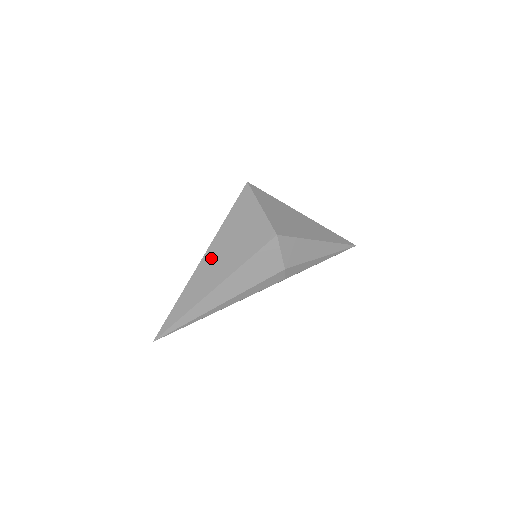
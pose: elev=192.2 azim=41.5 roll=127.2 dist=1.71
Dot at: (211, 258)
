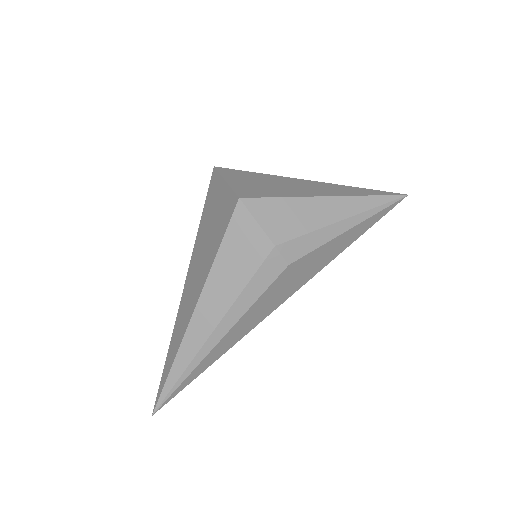
Dot at: (191, 275)
